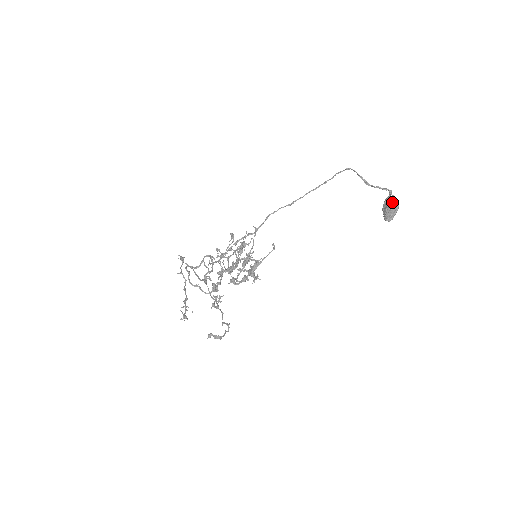
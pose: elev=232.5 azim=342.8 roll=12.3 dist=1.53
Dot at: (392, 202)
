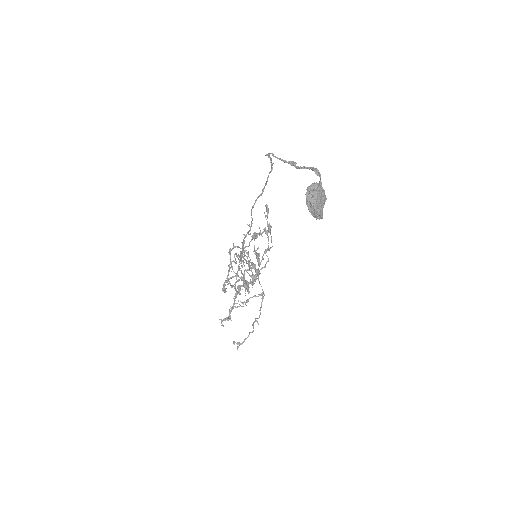
Dot at: (306, 201)
